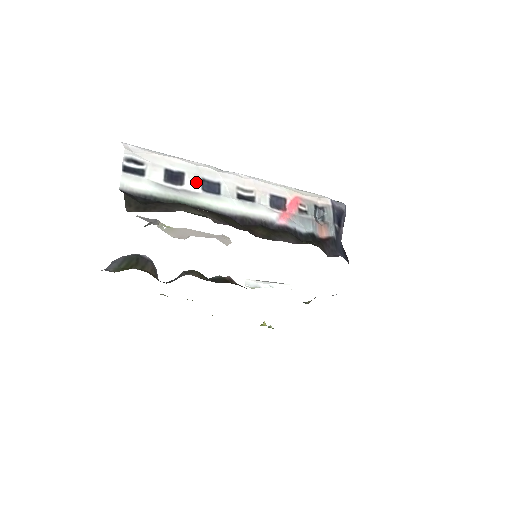
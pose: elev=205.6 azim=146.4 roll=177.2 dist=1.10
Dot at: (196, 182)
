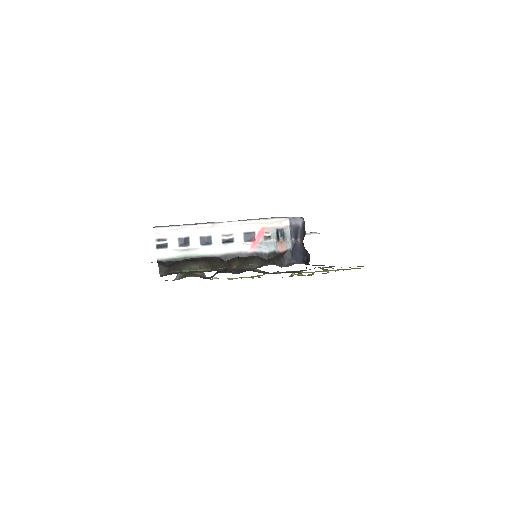
Dot at: (196, 241)
